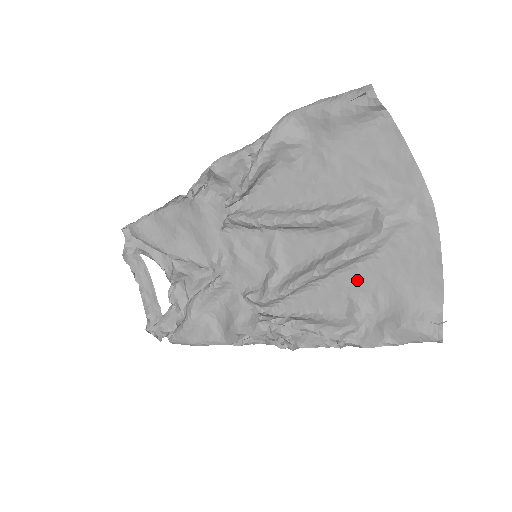
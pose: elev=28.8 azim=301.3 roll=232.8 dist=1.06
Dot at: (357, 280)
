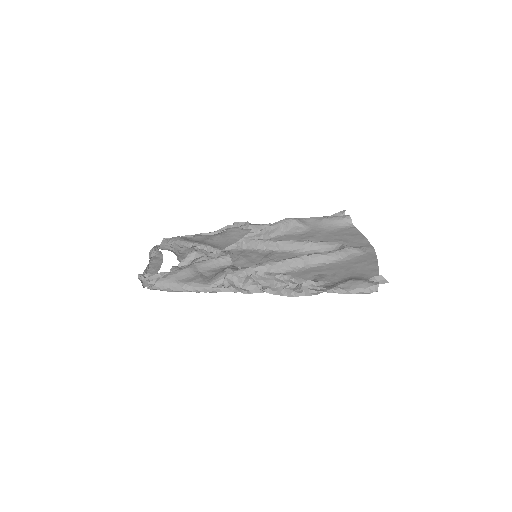
Dot at: (323, 270)
